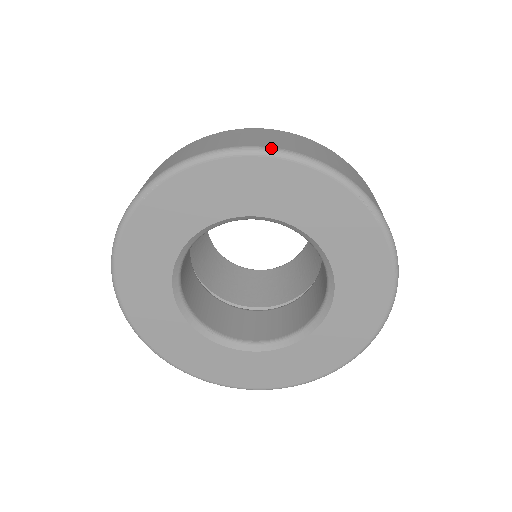
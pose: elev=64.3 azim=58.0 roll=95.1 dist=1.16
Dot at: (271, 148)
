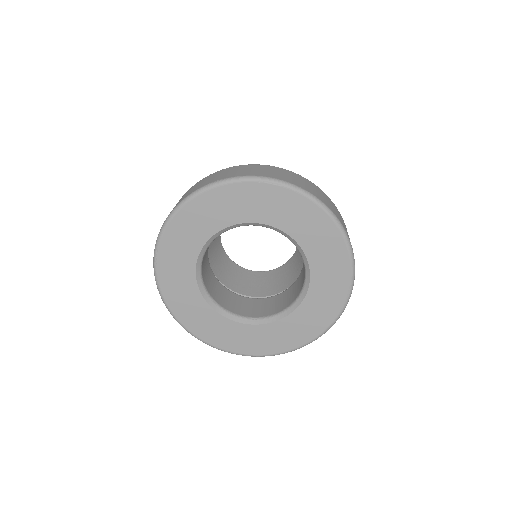
Dot at: (193, 192)
